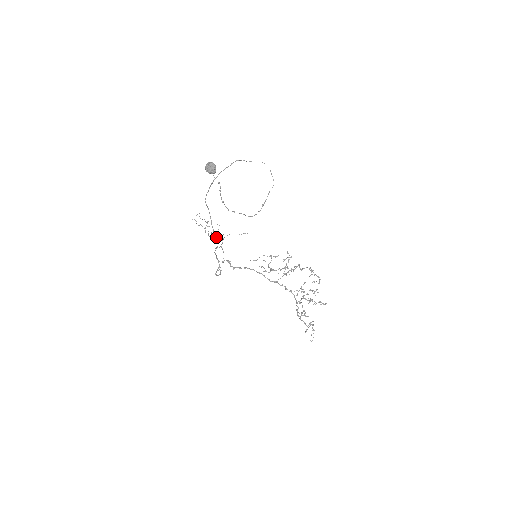
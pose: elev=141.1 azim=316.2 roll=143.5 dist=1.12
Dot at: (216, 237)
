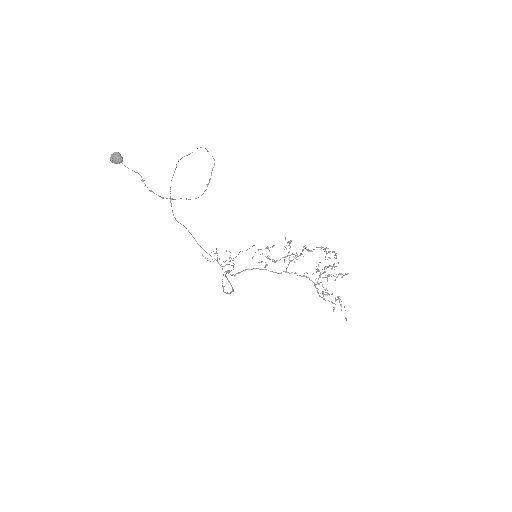
Dot at: (207, 253)
